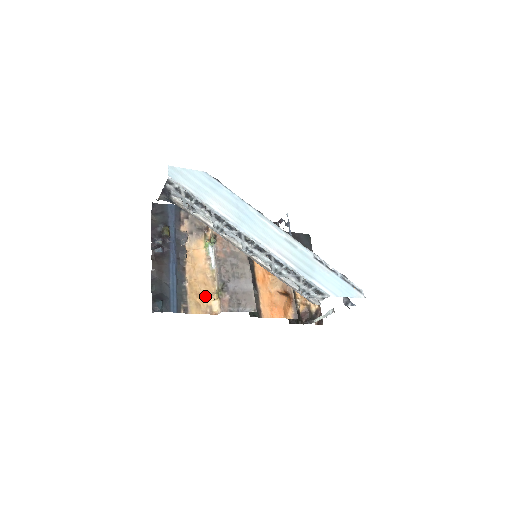
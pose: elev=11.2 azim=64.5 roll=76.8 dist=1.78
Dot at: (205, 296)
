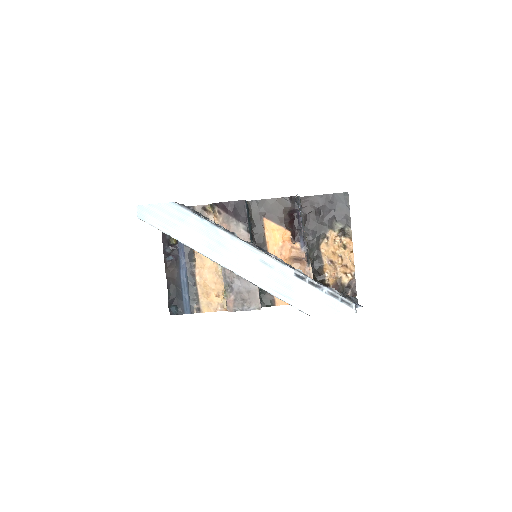
Dot at: (215, 295)
